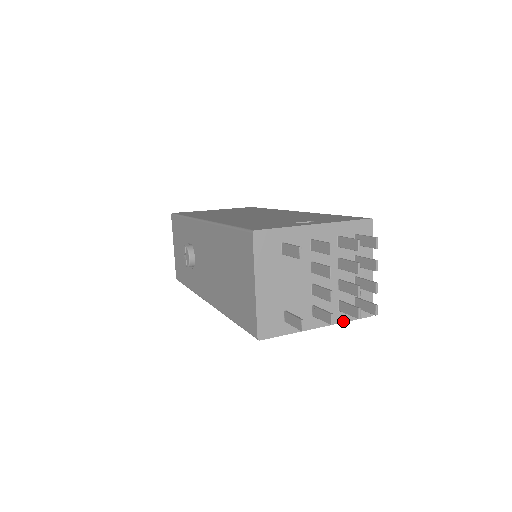
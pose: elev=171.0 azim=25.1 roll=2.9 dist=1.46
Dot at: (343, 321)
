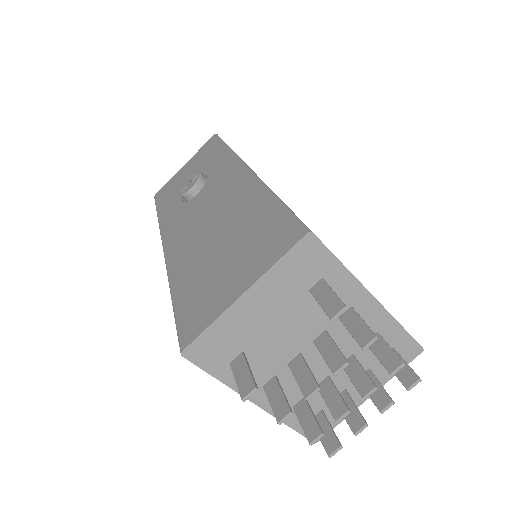
Dot at: (284, 421)
